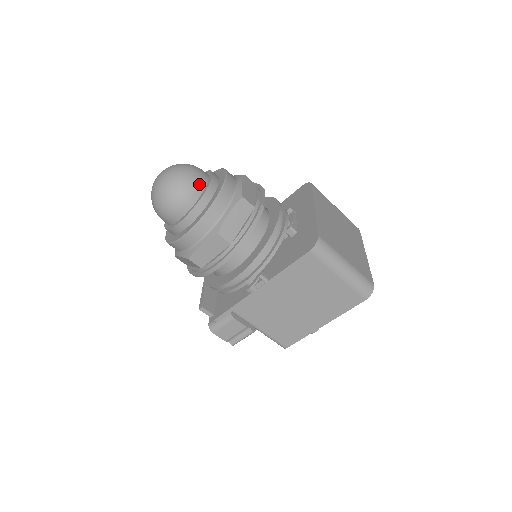
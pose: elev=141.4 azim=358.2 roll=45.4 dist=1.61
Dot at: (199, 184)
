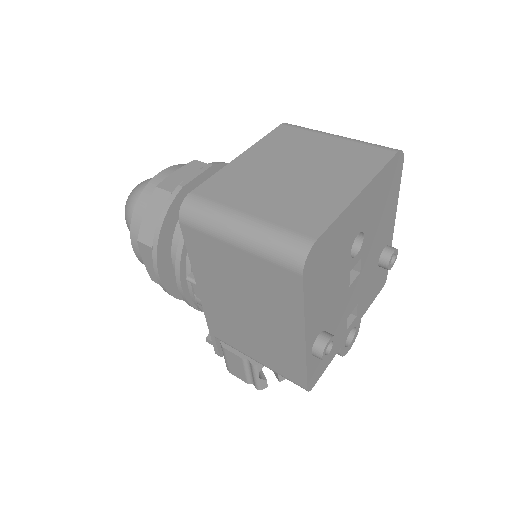
Dot at: occluded
